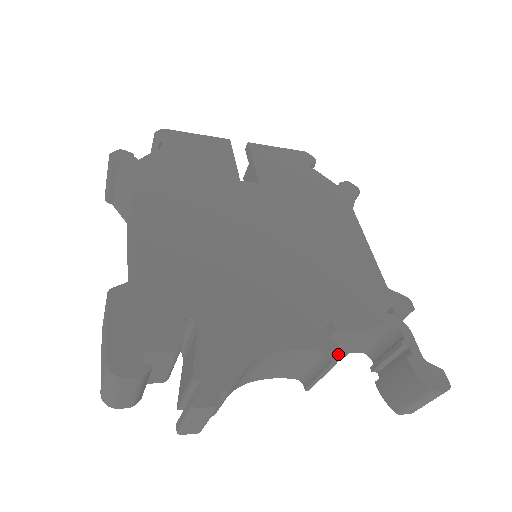
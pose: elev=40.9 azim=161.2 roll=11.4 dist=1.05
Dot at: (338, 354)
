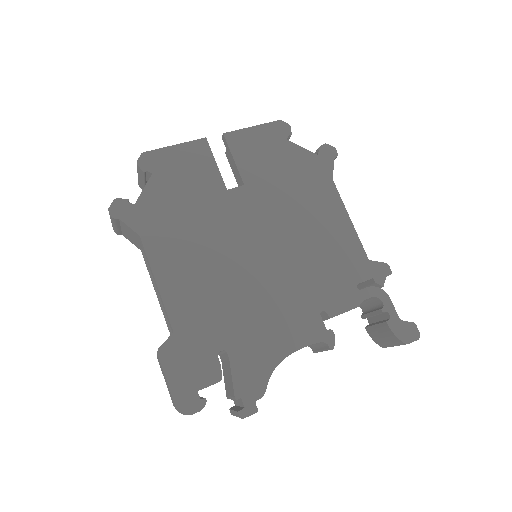
Dot at: (334, 340)
